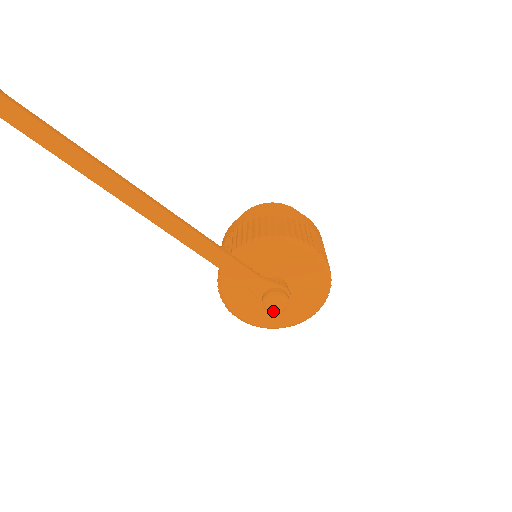
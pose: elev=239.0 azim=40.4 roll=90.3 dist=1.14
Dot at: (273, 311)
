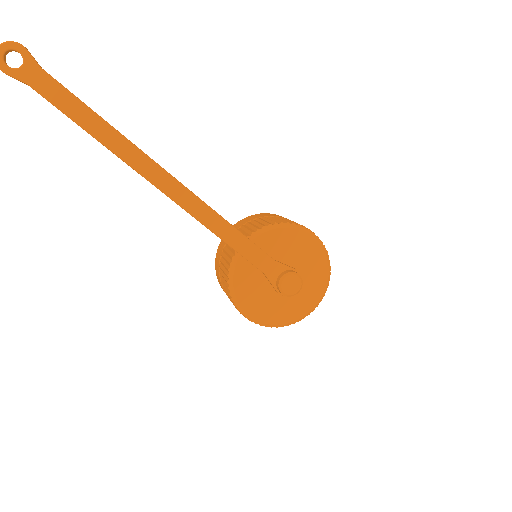
Dot at: (289, 293)
